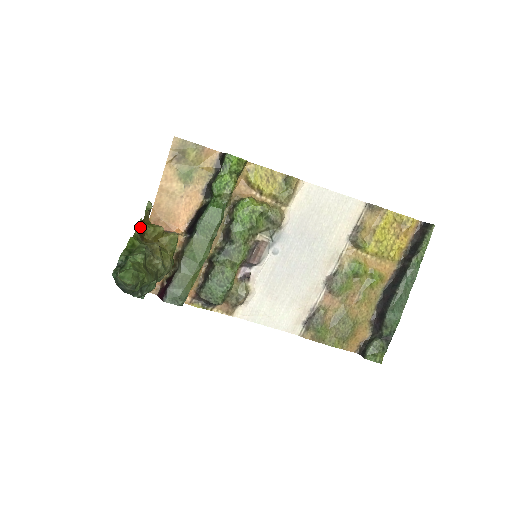
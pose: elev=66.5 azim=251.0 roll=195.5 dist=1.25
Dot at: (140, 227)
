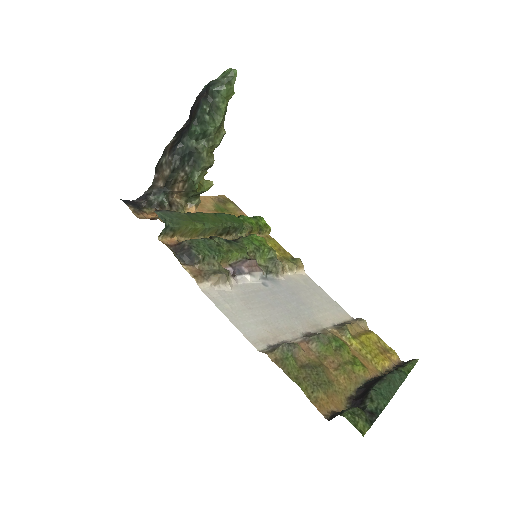
Dot at: occluded
